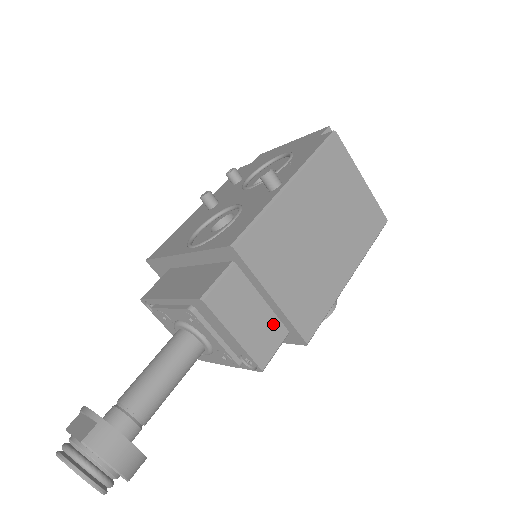
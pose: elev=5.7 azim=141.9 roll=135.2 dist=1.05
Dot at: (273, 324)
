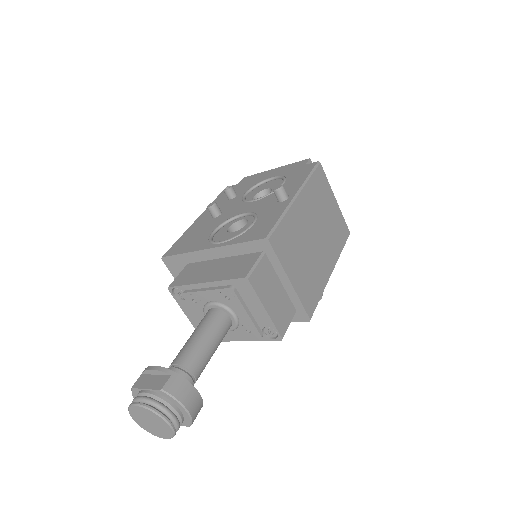
Dot at: (287, 303)
